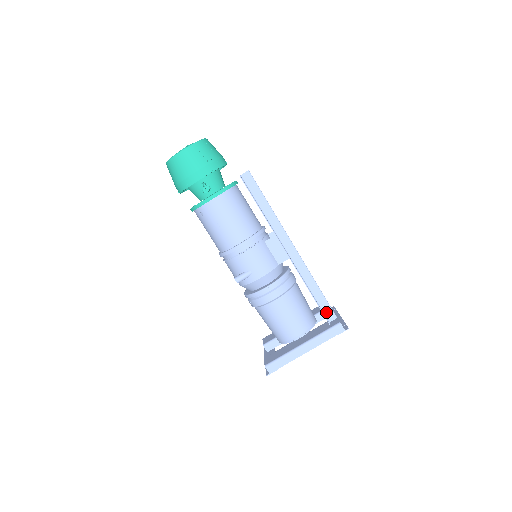
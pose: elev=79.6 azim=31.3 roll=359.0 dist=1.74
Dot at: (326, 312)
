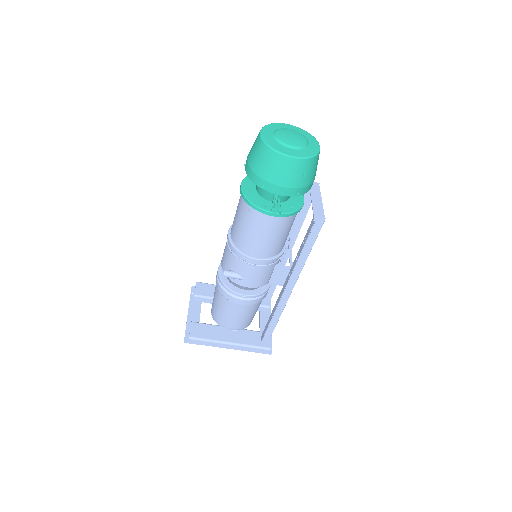
Dot at: (267, 331)
